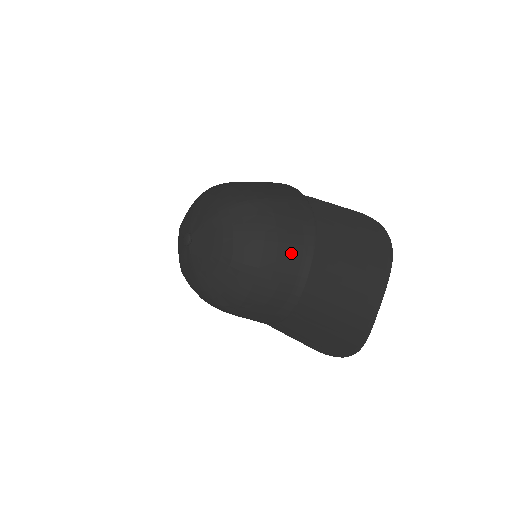
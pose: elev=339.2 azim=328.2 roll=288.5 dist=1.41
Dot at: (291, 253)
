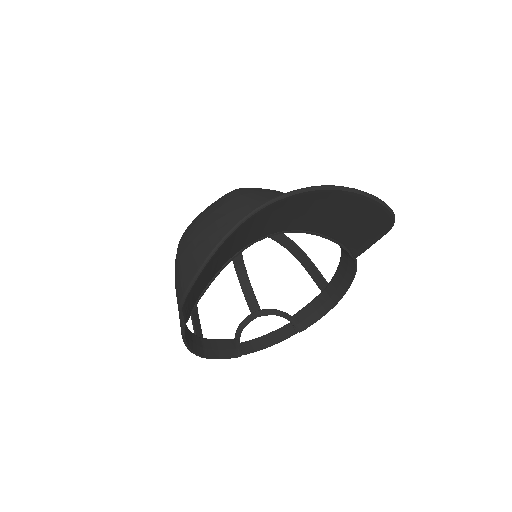
Dot at: occluded
